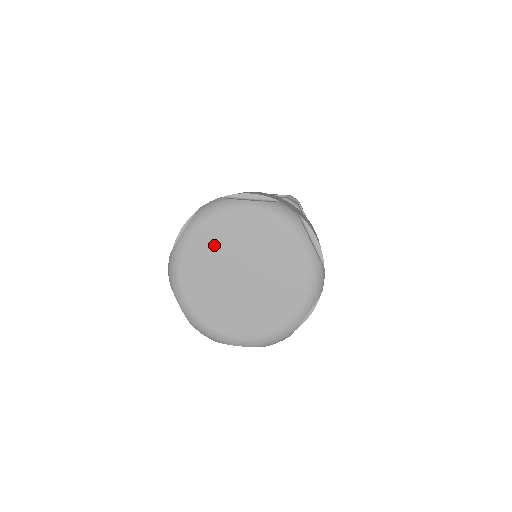
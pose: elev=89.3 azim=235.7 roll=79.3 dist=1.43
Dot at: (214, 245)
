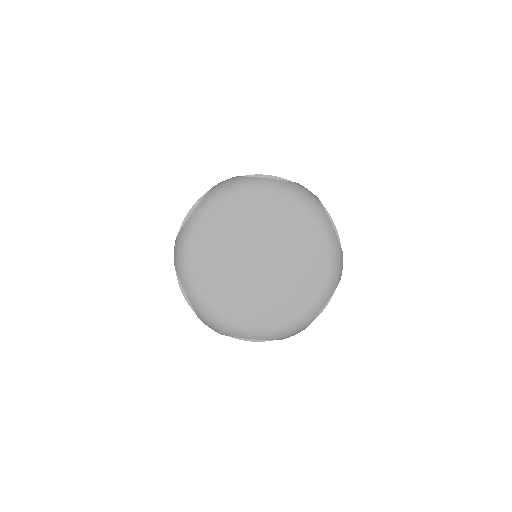
Dot at: (214, 268)
